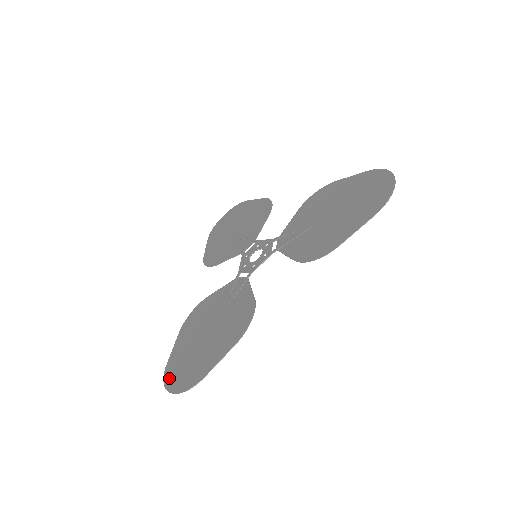
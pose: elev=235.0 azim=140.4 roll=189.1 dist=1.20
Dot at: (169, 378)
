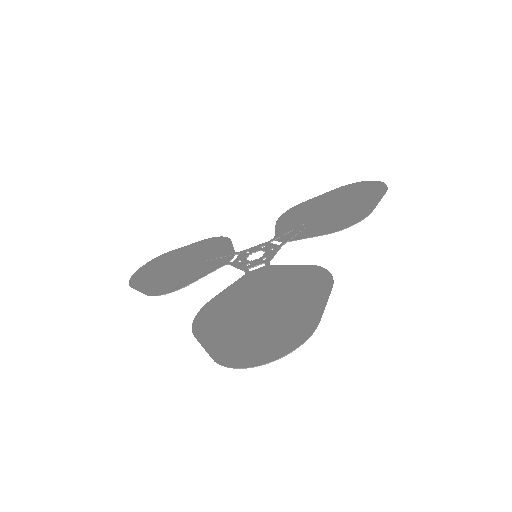
Dot at: (242, 359)
